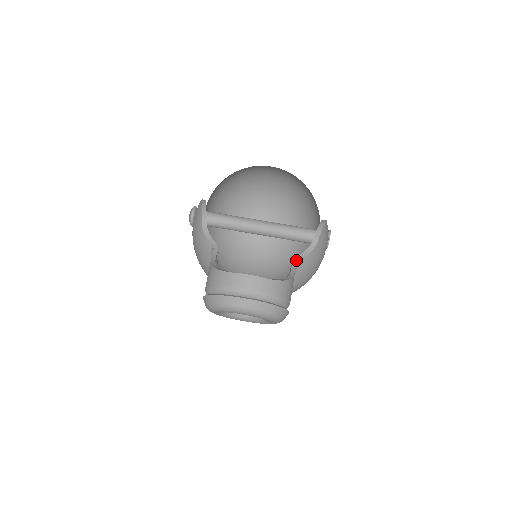
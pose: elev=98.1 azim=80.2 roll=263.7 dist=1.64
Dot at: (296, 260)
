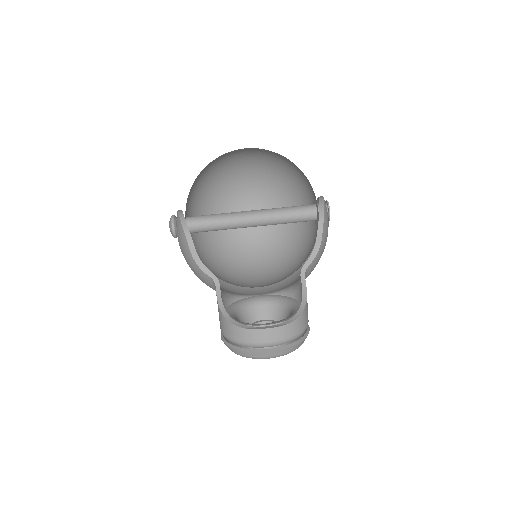
Dot at: (304, 270)
